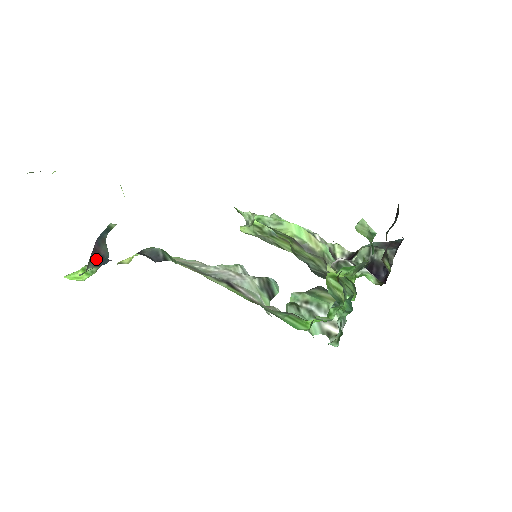
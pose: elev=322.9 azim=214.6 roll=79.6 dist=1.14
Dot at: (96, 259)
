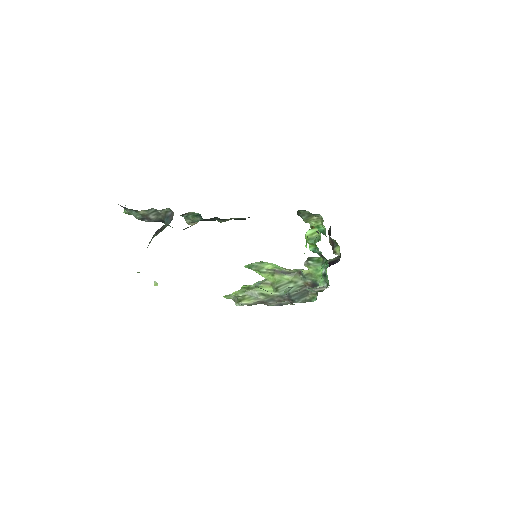
Dot at: (158, 233)
